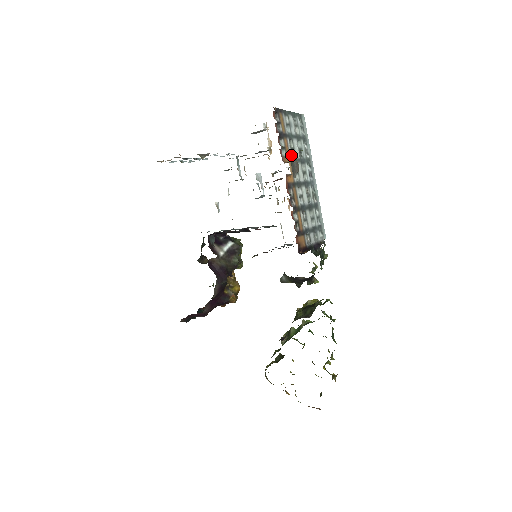
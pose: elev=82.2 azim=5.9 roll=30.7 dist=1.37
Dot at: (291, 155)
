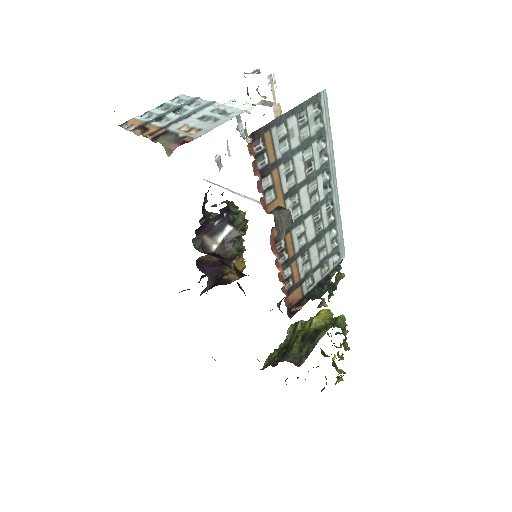
Dot at: (286, 187)
